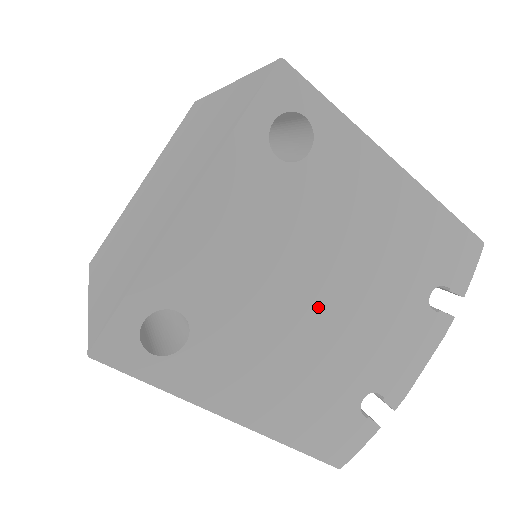
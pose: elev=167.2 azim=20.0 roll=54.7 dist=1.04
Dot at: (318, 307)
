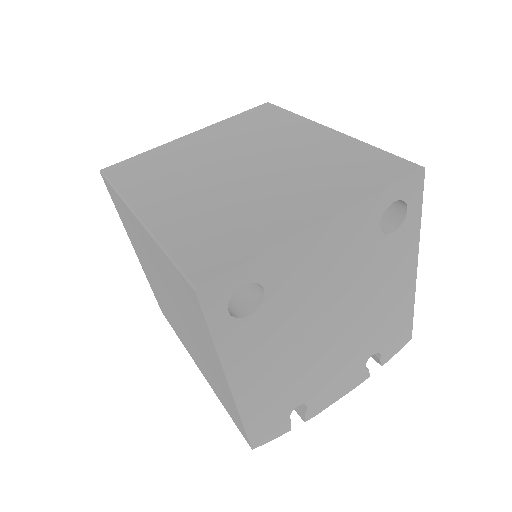
Dot at: (325, 332)
